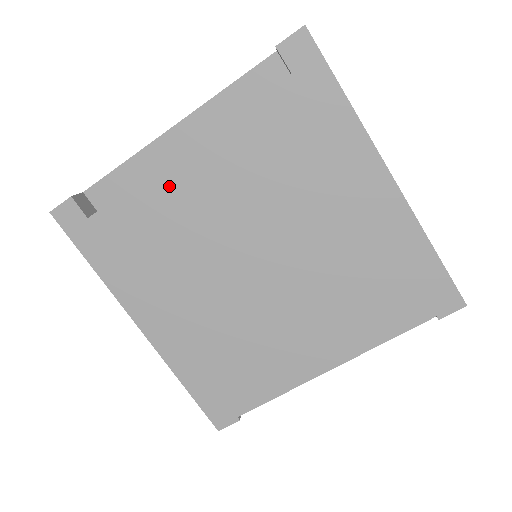
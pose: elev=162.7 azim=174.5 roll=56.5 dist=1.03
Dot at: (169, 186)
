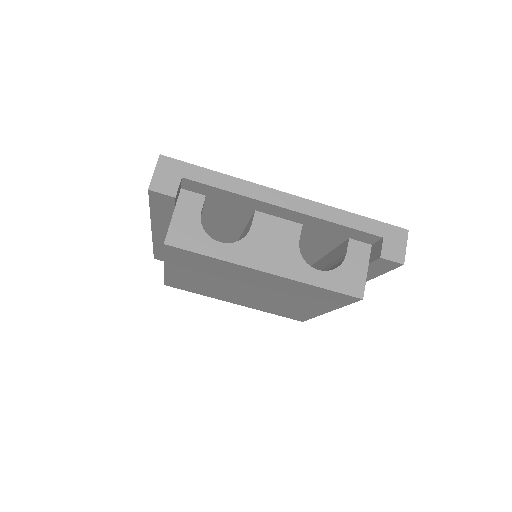
Dot at: (251, 272)
